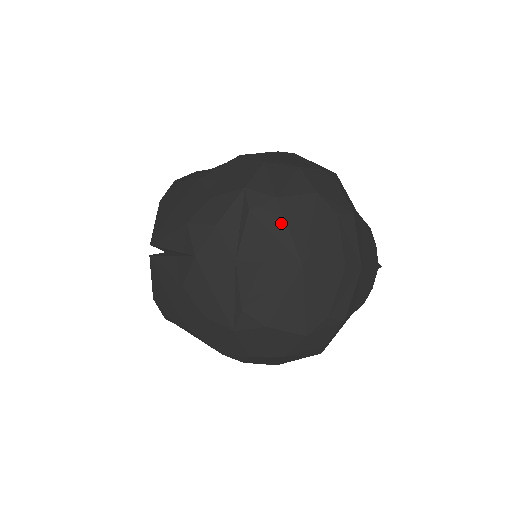
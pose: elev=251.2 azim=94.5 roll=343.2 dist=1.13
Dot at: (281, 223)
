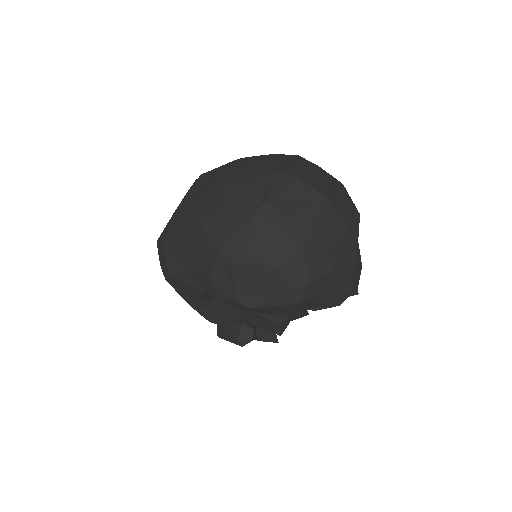
Dot at: (317, 174)
